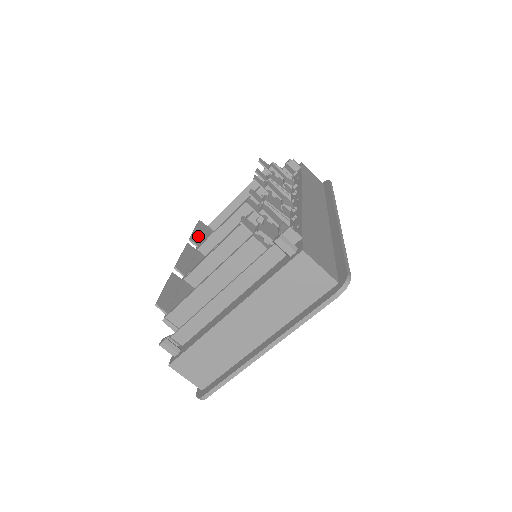
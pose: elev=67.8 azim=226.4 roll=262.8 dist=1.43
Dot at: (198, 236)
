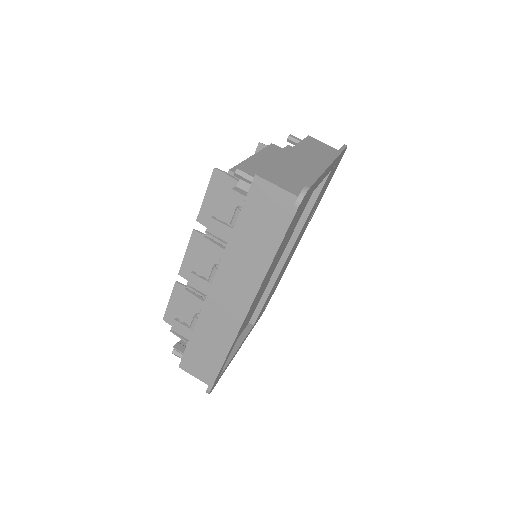
Dot at: (178, 298)
